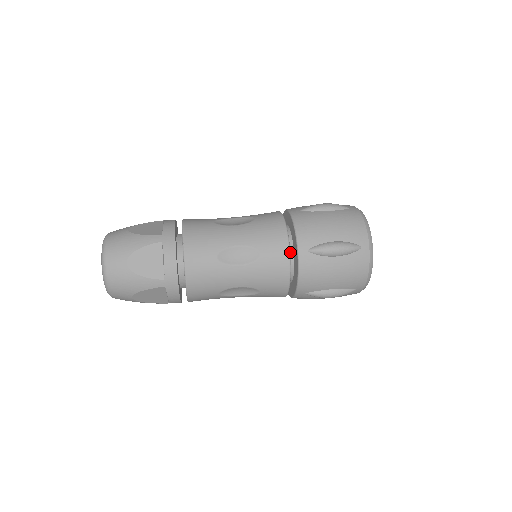
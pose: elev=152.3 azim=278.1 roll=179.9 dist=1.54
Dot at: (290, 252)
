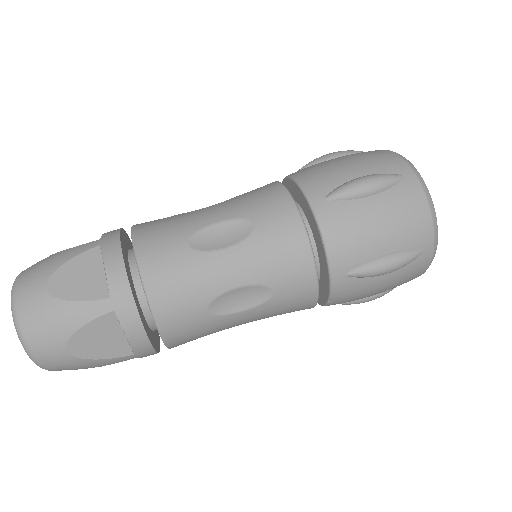
Dot at: occluded
